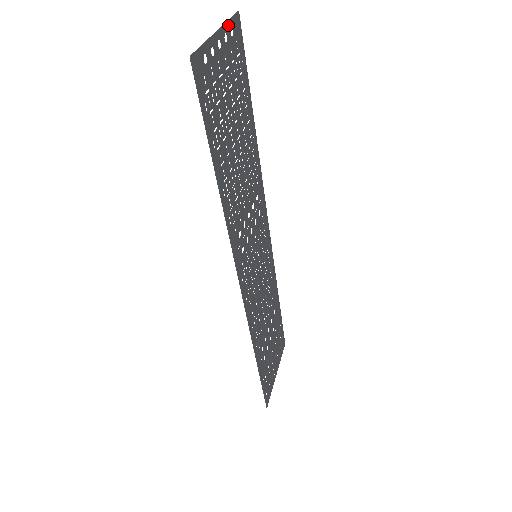
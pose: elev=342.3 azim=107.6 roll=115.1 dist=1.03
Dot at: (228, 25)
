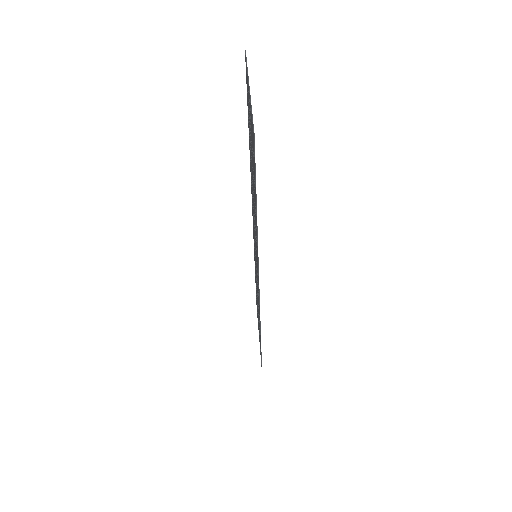
Dot at: (247, 73)
